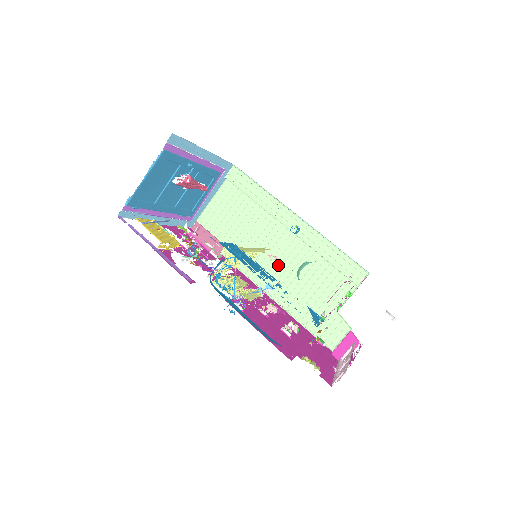
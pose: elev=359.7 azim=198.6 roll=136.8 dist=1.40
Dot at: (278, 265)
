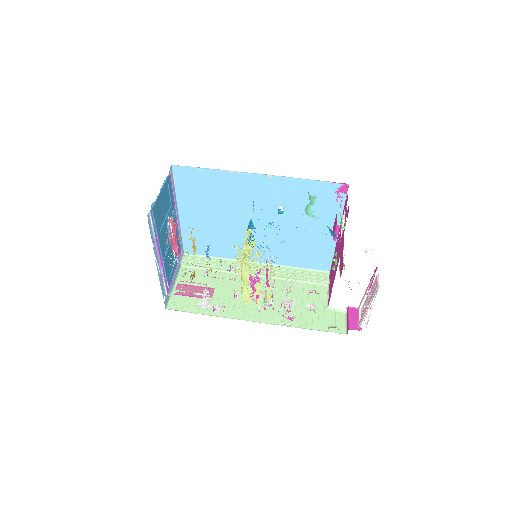
Dot at: occluded
